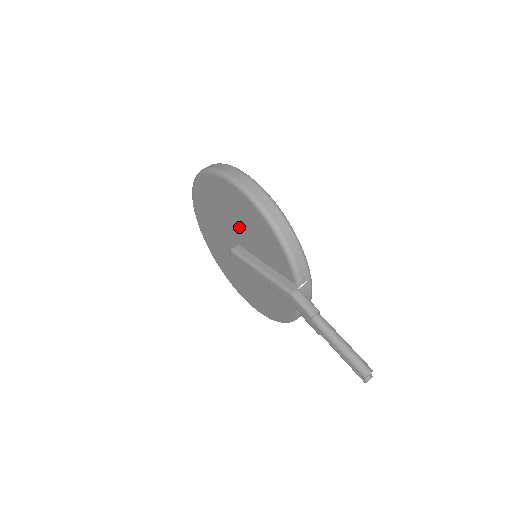
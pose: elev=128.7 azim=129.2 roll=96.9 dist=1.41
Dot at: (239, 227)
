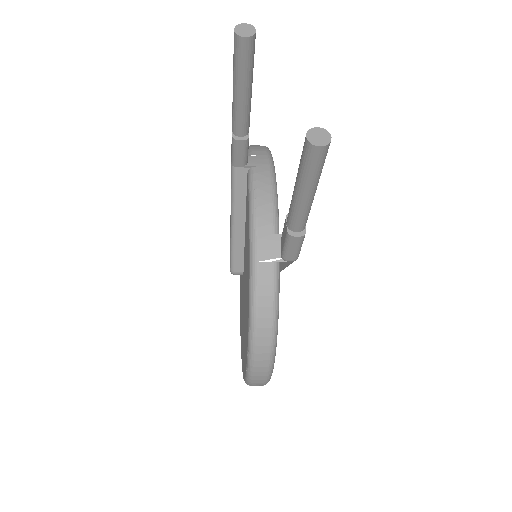
Dot at: occluded
